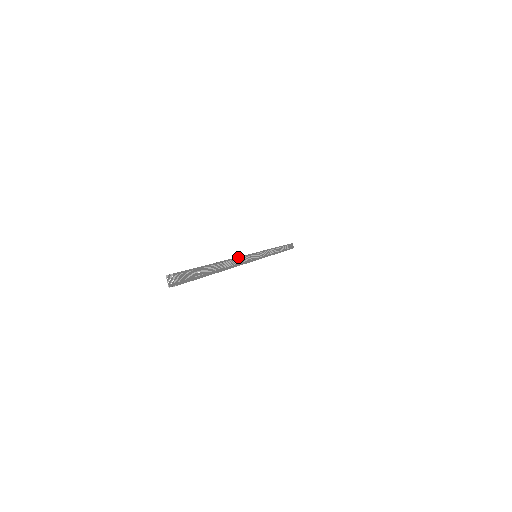
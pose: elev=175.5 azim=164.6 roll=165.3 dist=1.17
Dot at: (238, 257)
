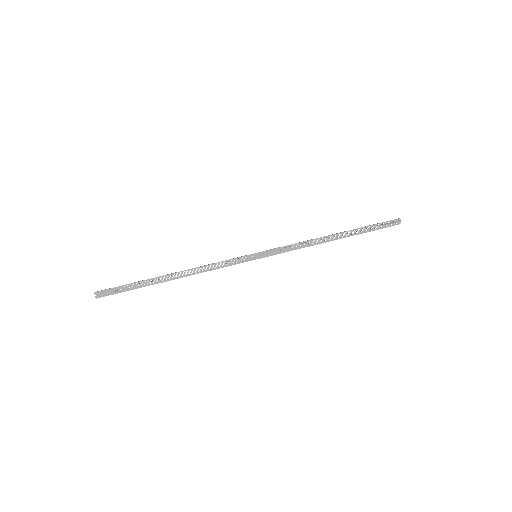
Dot at: (204, 266)
